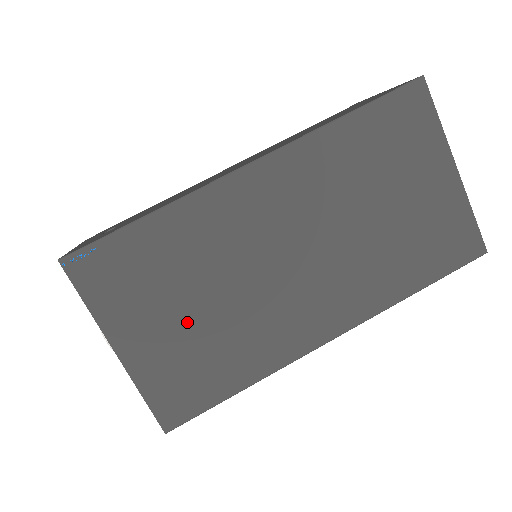
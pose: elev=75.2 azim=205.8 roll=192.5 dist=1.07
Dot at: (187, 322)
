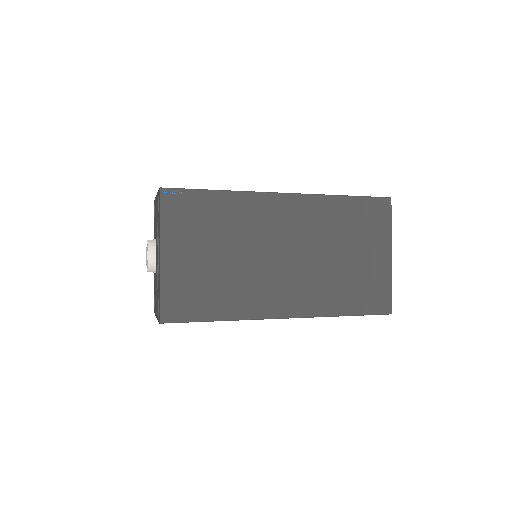
Dot at: (208, 261)
